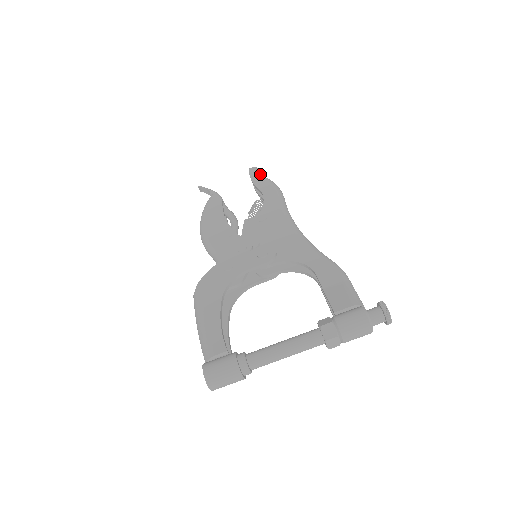
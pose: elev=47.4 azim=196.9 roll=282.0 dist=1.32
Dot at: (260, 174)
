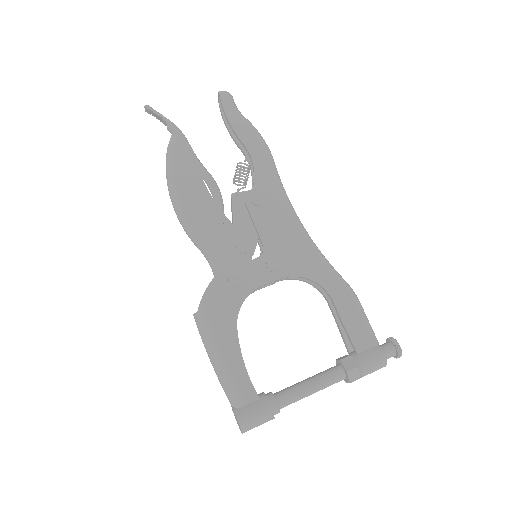
Dot at: (237, 110)
